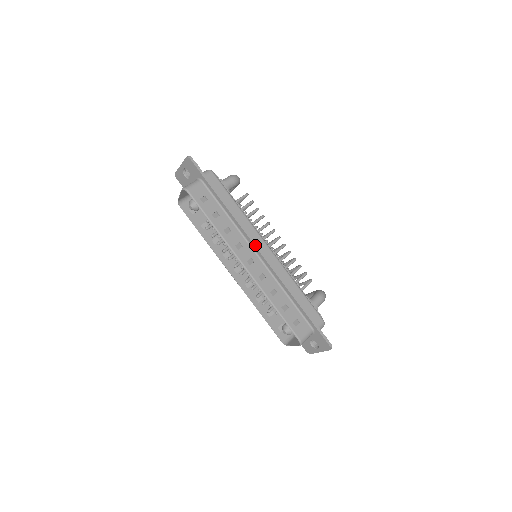
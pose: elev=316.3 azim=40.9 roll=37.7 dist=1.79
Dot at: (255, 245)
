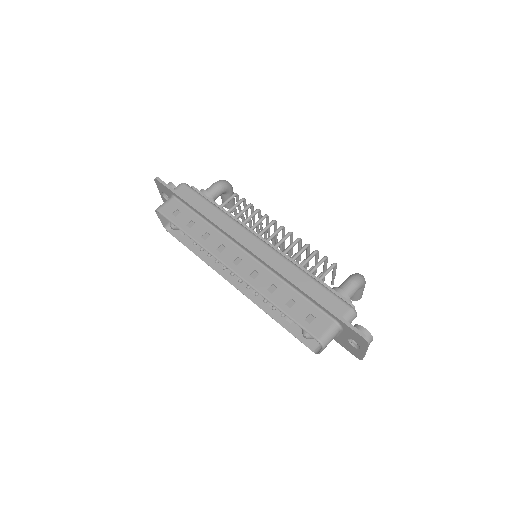
Dot at: (238, 241)
